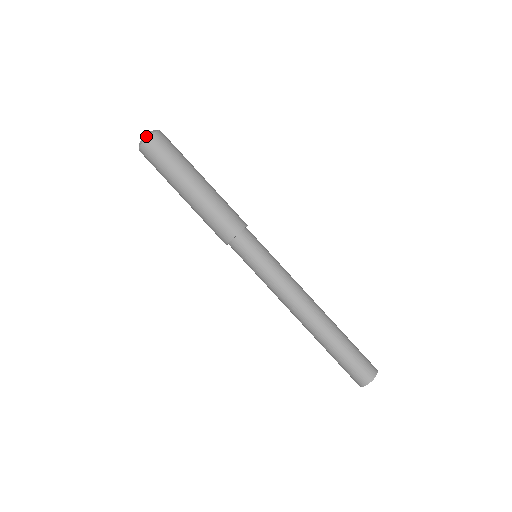
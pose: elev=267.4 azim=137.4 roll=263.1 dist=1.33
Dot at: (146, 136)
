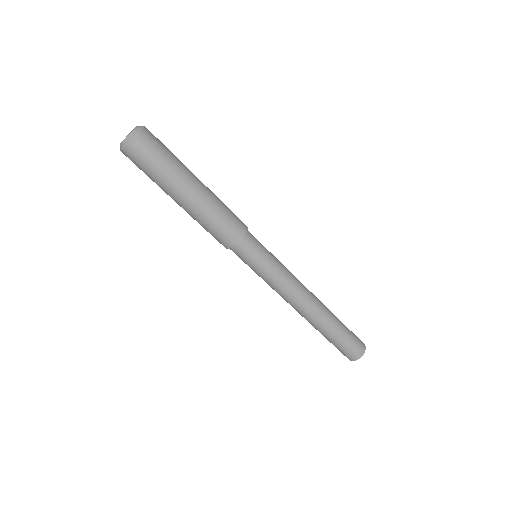
Dot at: (132, 135)
